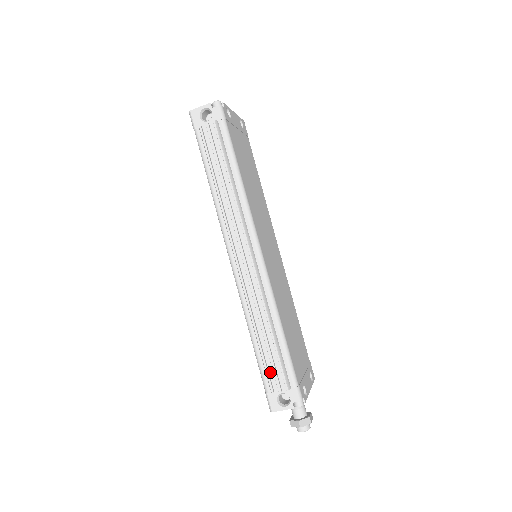
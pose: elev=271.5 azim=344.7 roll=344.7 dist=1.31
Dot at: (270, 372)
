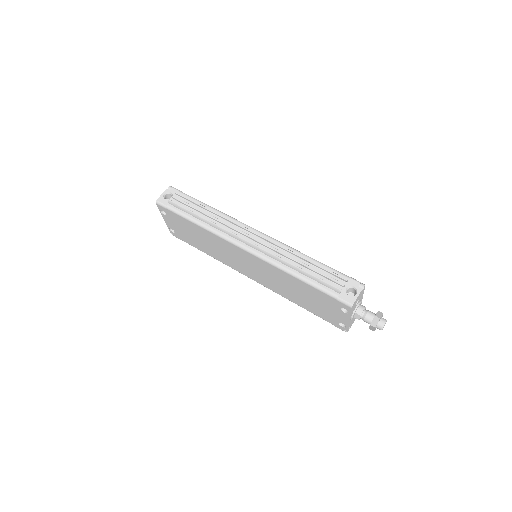
Dot at: (327, 283)
